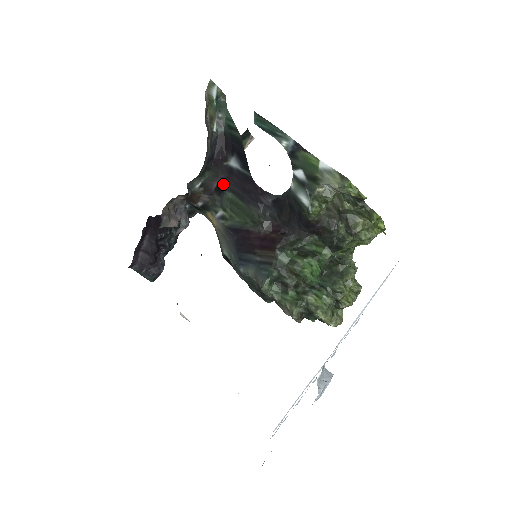
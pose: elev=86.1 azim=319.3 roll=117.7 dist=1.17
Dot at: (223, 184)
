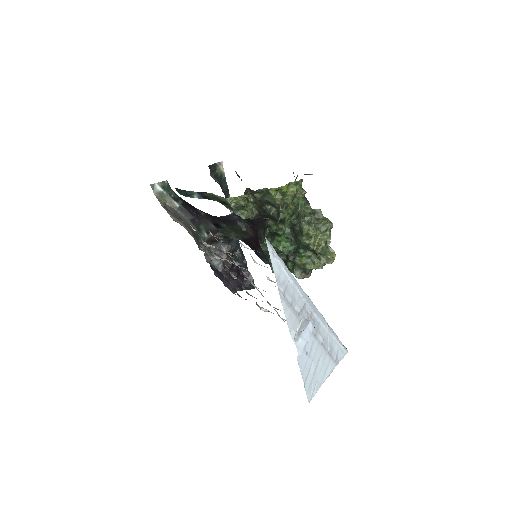
Dot at: (215, 223)
